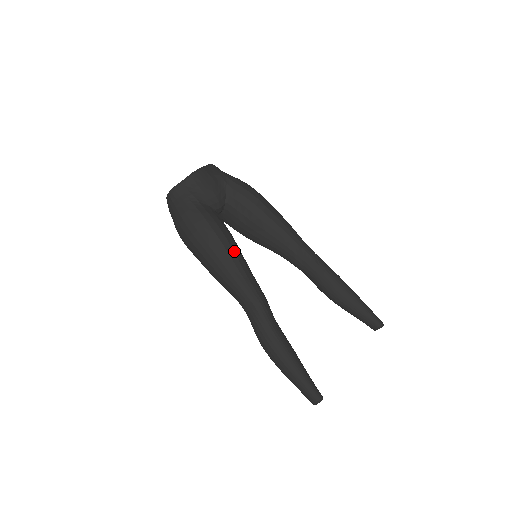
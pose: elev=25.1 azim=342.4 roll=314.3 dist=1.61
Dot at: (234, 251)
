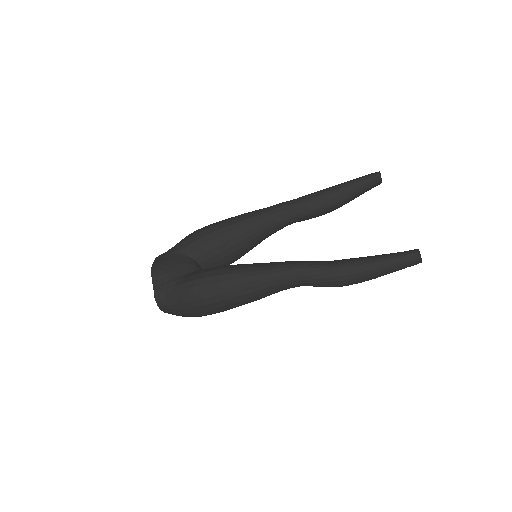
Dot at: (236, 268)
